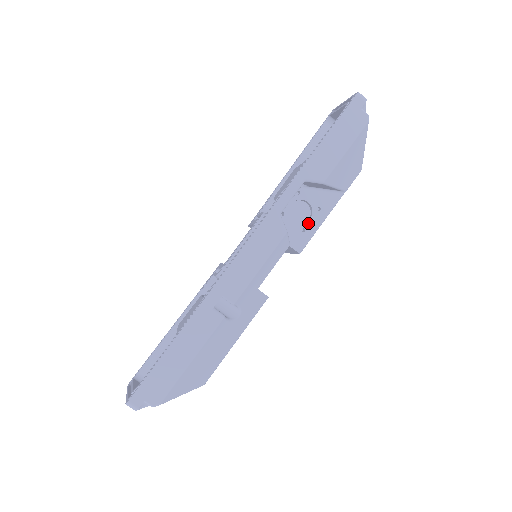
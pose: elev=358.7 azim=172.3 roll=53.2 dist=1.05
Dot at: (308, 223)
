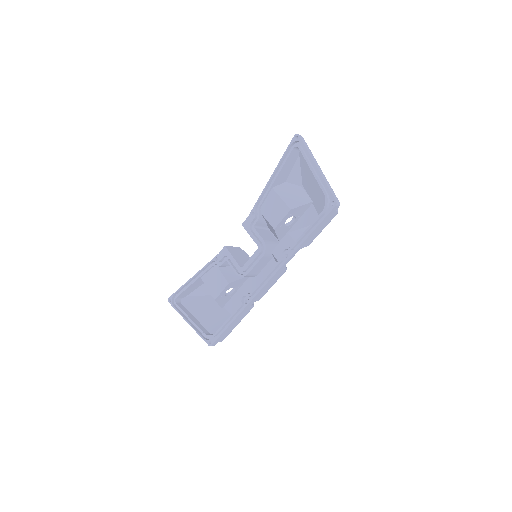
Dot at: occluded
